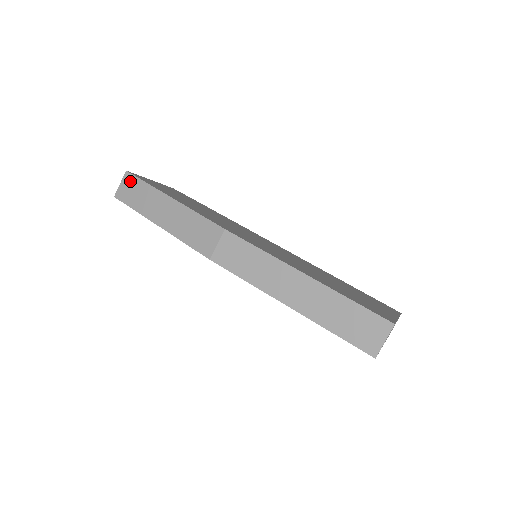
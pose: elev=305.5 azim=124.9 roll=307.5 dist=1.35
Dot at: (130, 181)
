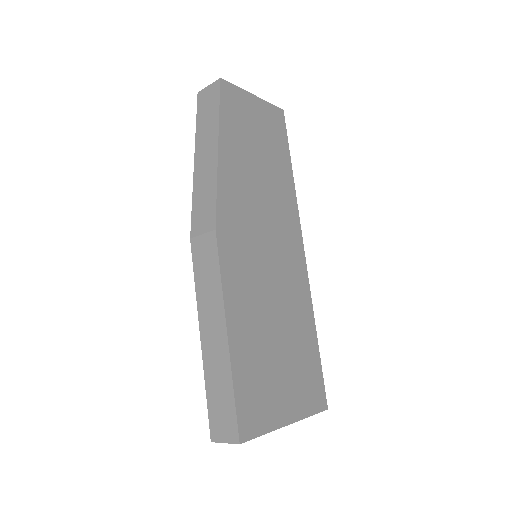
Dot at: (214, 93)
